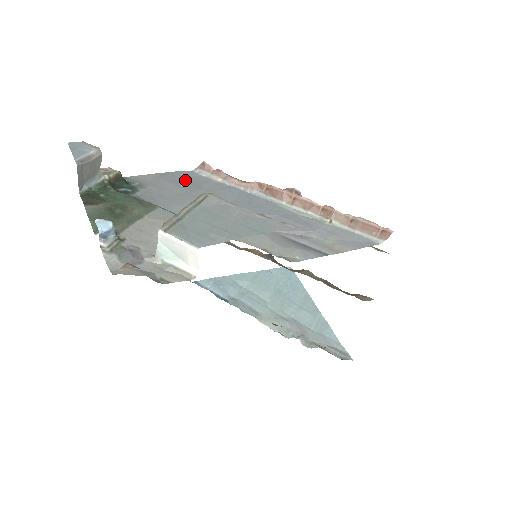
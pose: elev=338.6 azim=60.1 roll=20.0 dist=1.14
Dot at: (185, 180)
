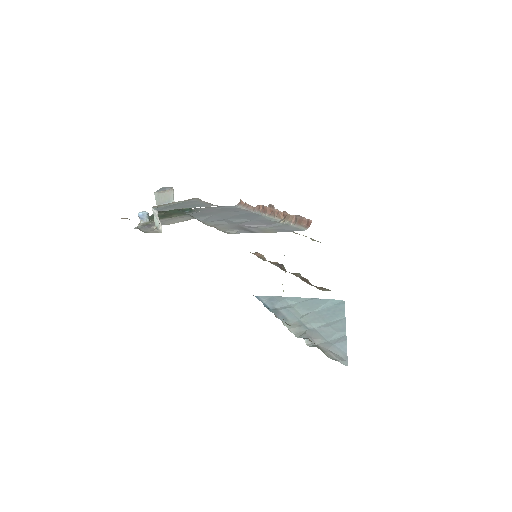
Dot at: (224, 209)
